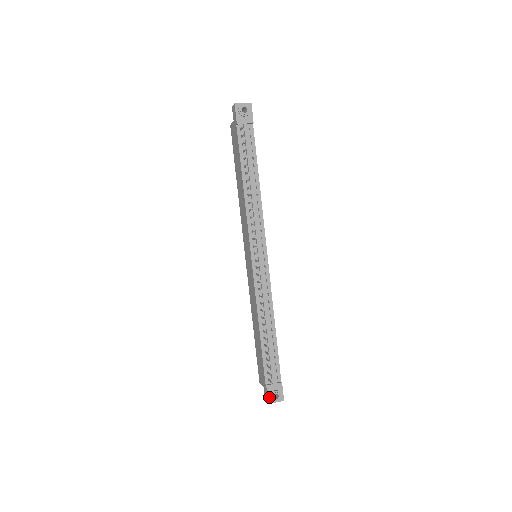
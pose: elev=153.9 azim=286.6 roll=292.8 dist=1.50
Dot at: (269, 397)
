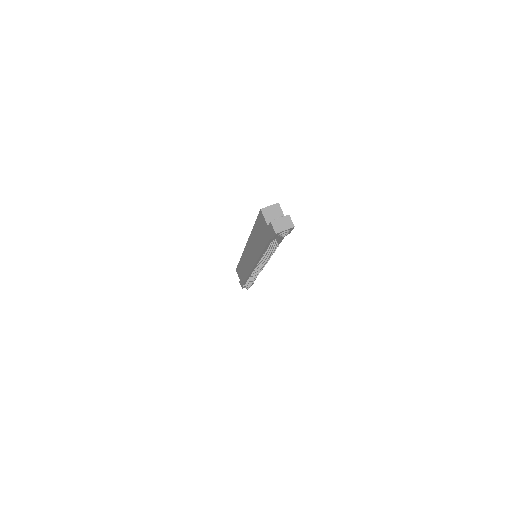
Dot at: occluded
